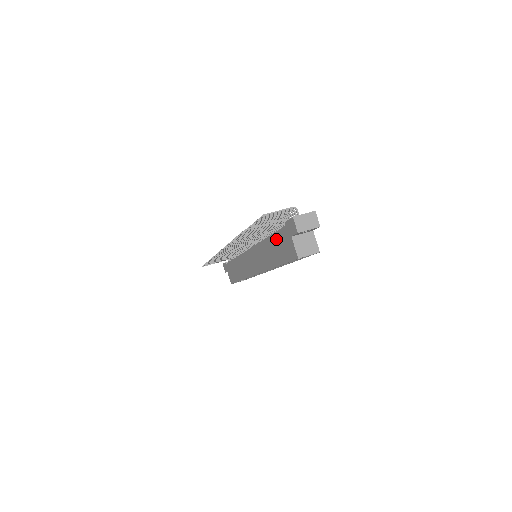
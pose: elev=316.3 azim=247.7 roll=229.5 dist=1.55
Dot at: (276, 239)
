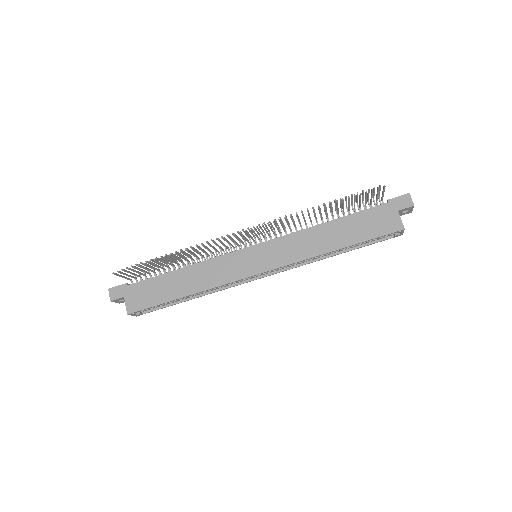
Dot at: (357, 219)
